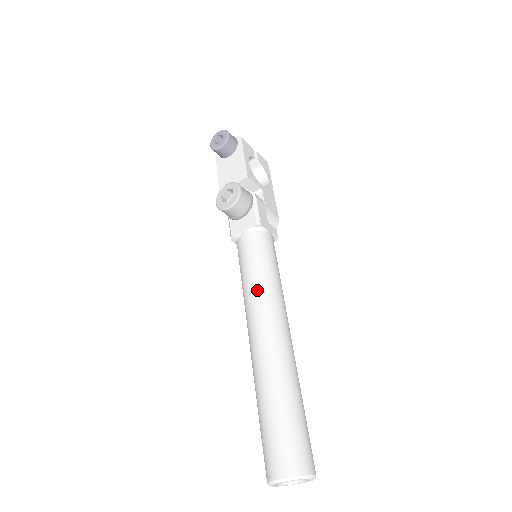
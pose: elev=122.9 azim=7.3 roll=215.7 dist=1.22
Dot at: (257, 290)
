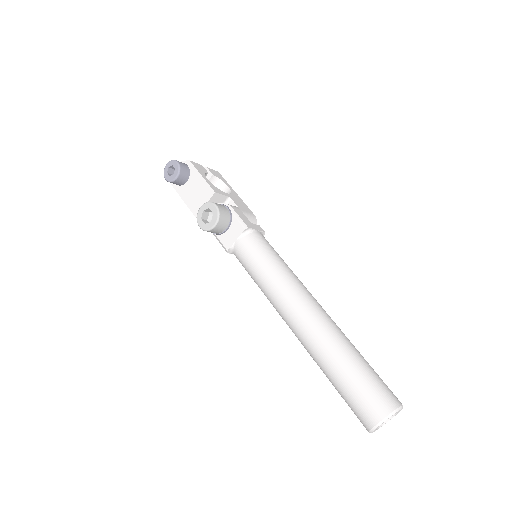
Dot at: (276, 283)
